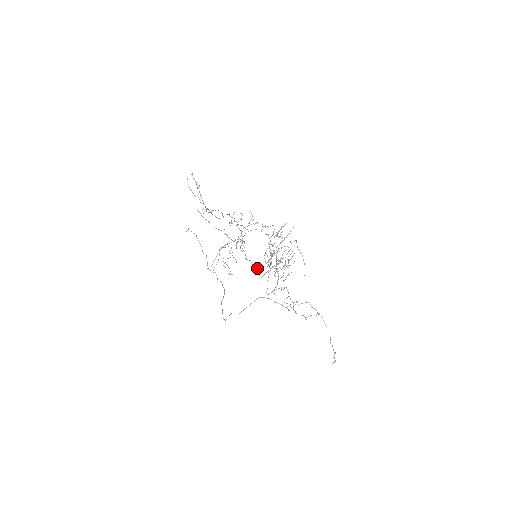
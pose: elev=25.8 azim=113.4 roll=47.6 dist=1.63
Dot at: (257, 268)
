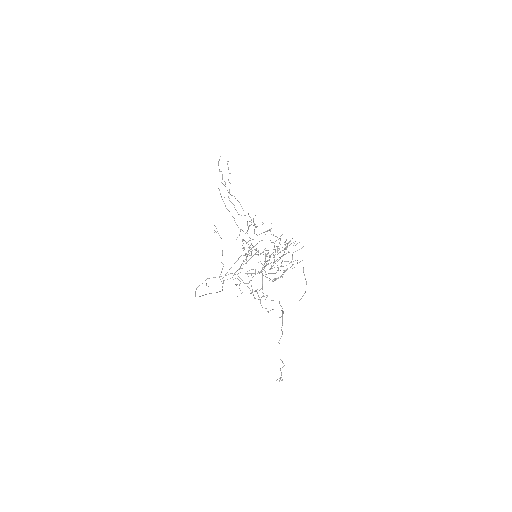
Dot at: (246, 254)
